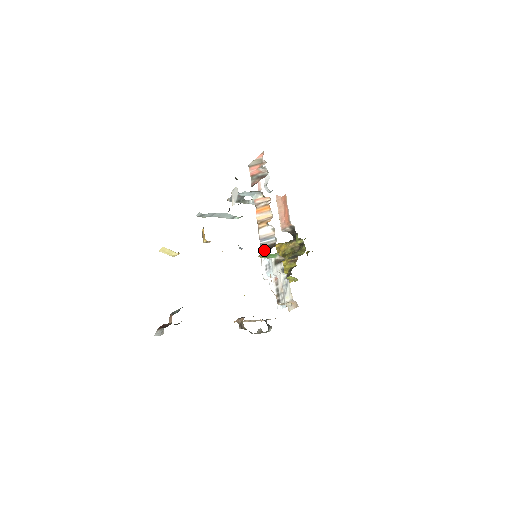
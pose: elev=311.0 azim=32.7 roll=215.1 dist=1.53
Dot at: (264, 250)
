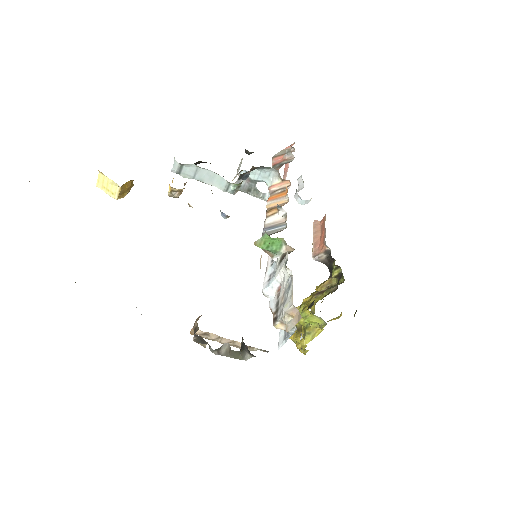
Dot at: occluded
